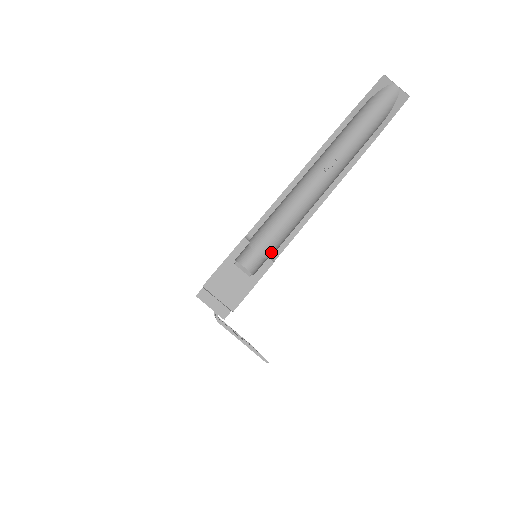
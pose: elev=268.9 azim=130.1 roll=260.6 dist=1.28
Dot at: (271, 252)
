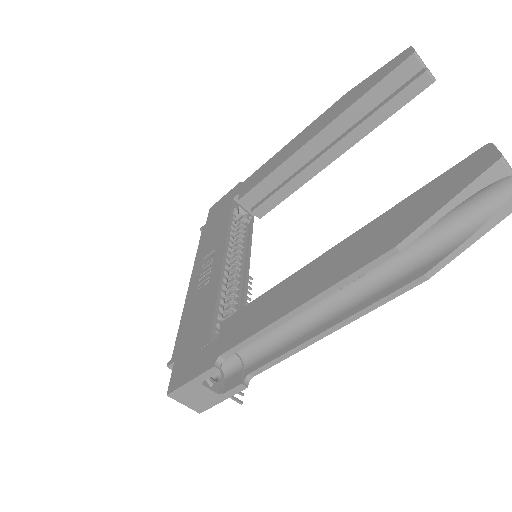
Dot at: (251, 358)
